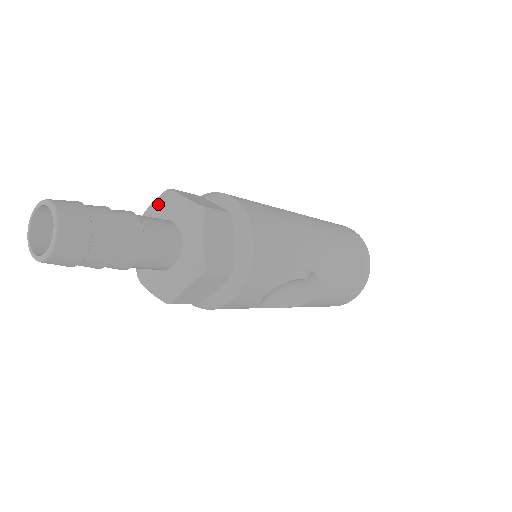
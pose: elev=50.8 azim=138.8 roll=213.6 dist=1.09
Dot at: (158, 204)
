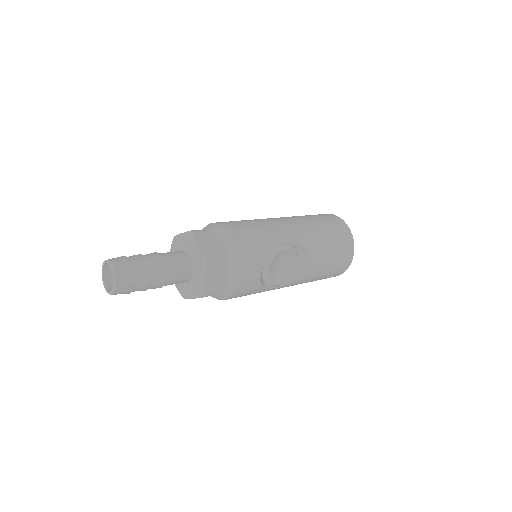
Dot at: (172, 249)
